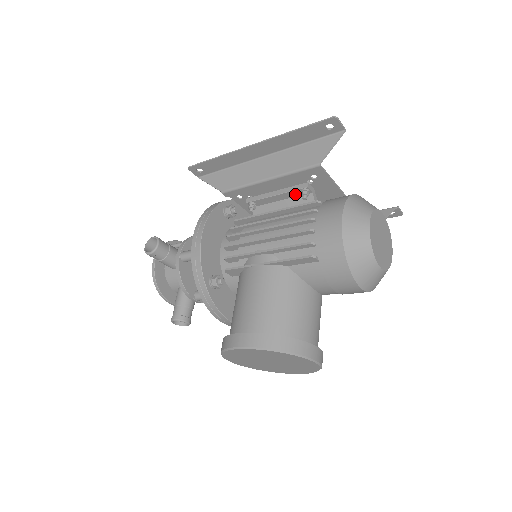
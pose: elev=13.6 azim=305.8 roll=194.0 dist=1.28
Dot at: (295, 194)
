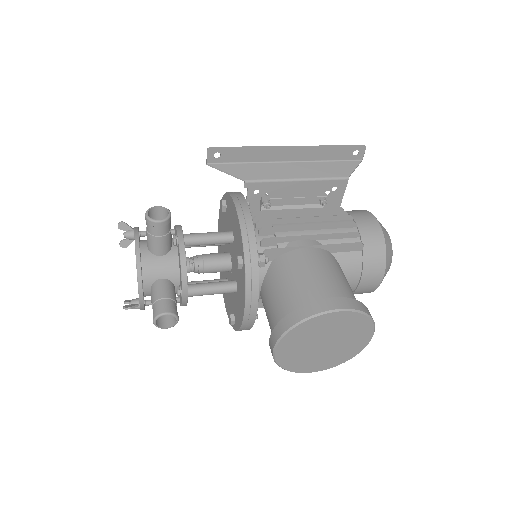
Dot at: (311, 201)
